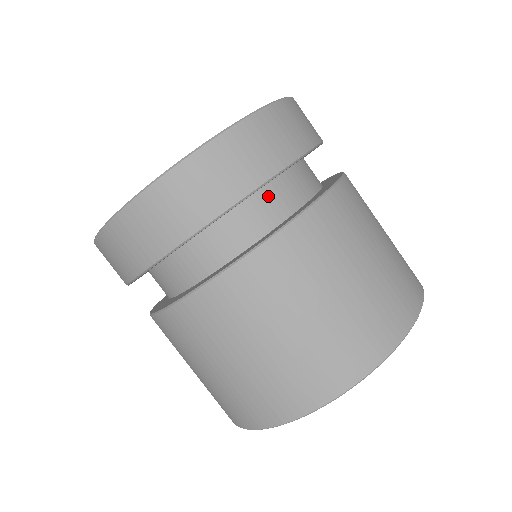
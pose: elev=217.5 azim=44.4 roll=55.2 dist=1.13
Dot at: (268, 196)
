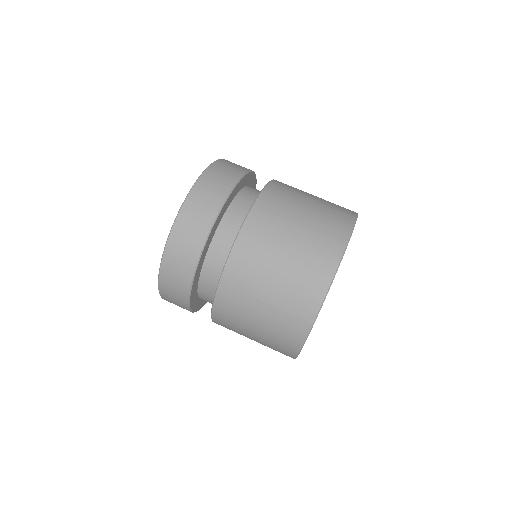
Dot at: (204, 283)
